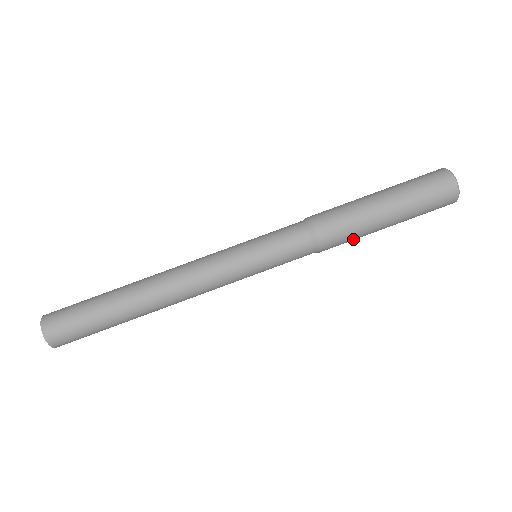
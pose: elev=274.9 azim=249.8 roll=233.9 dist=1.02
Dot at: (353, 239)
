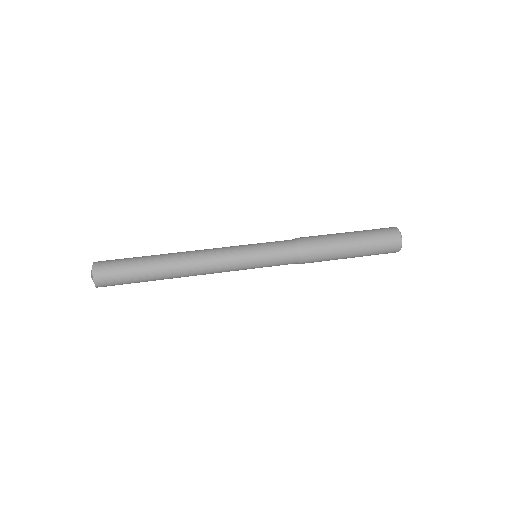
Dot at: (326, 258)
